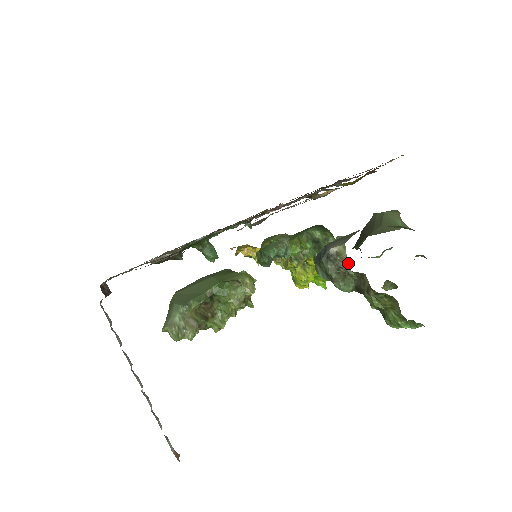
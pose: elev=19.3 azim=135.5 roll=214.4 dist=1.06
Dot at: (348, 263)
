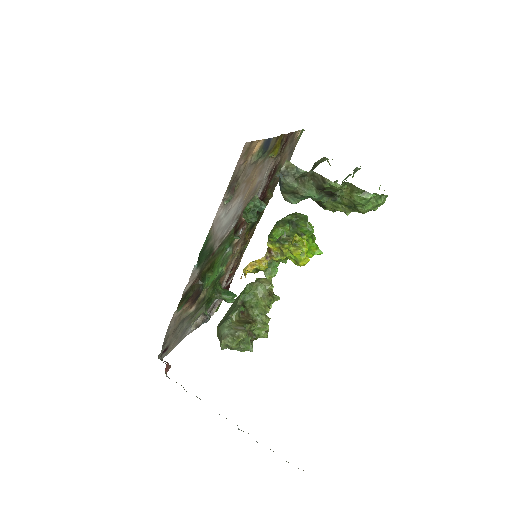
Dot at: (296, 167)
